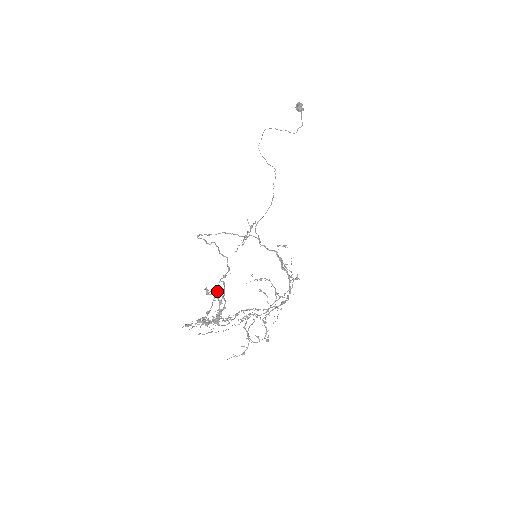
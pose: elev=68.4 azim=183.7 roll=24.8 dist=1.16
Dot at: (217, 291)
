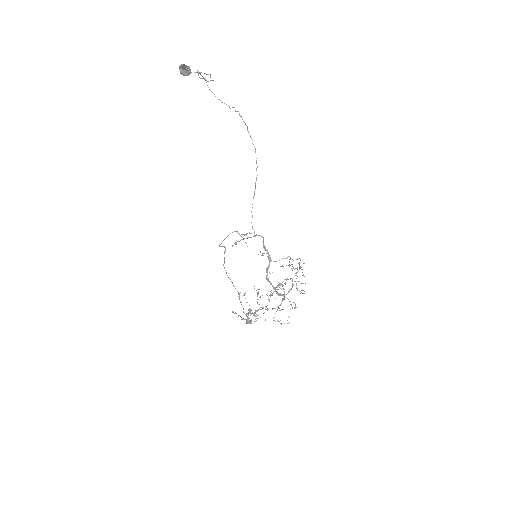
Dot at: (245, 298)
